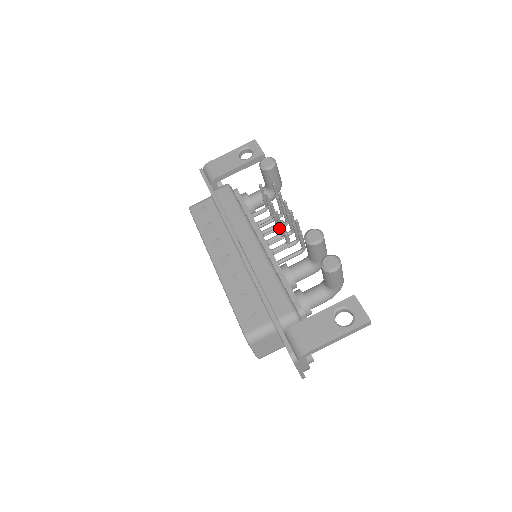
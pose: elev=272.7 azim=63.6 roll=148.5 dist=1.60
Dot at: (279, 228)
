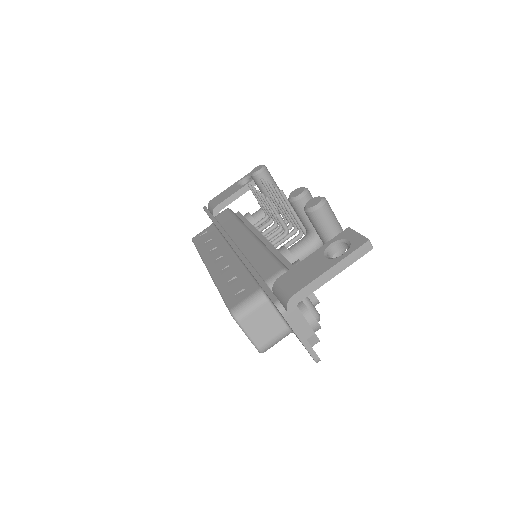
Dot at: occluded
